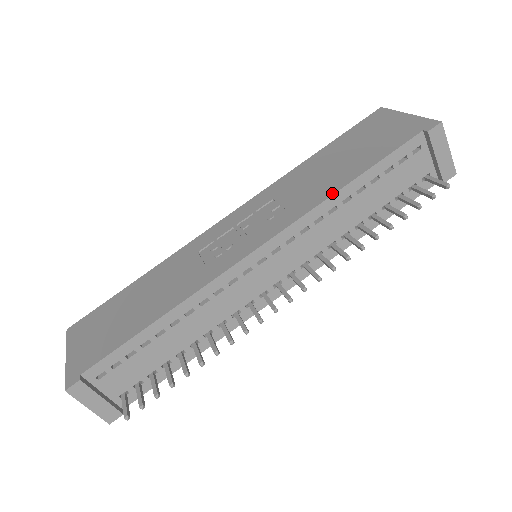
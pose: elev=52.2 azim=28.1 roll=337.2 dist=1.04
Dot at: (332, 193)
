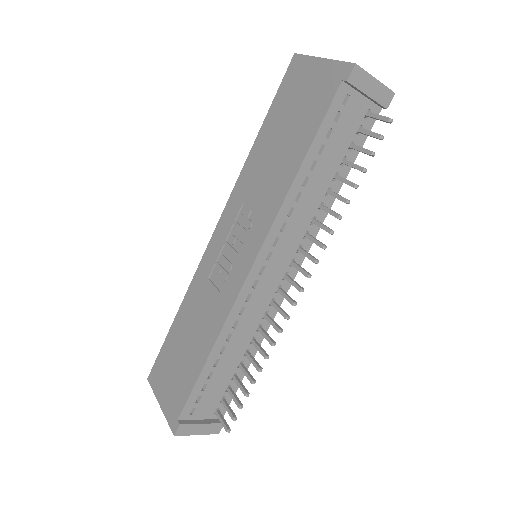
Dot at: (289, 185)
